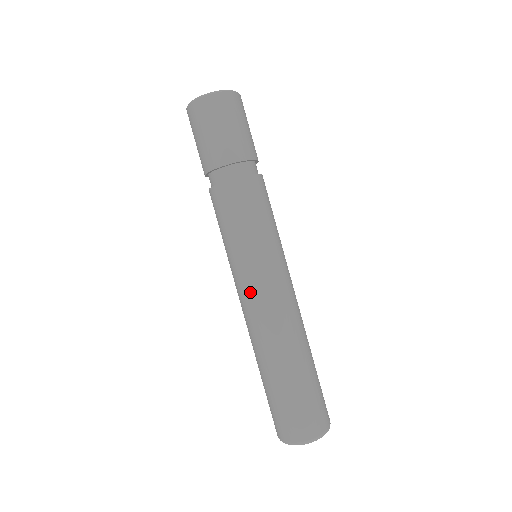
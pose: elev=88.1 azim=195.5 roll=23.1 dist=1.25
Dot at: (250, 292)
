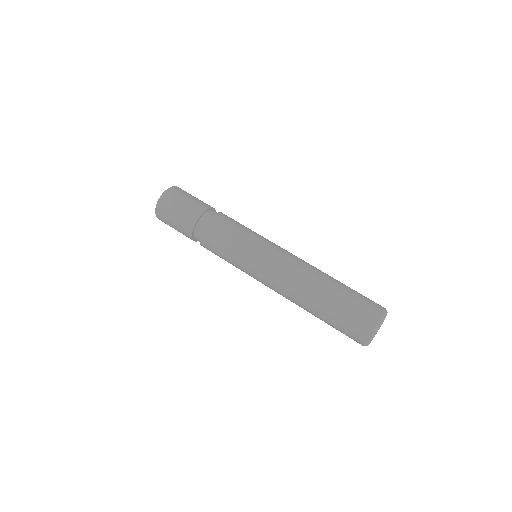
Dot at: (281, 251)
